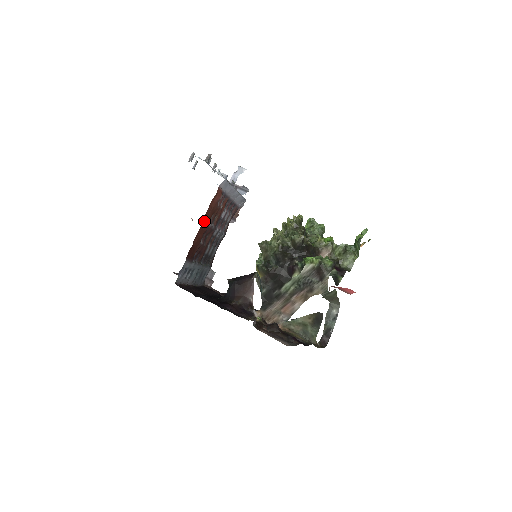
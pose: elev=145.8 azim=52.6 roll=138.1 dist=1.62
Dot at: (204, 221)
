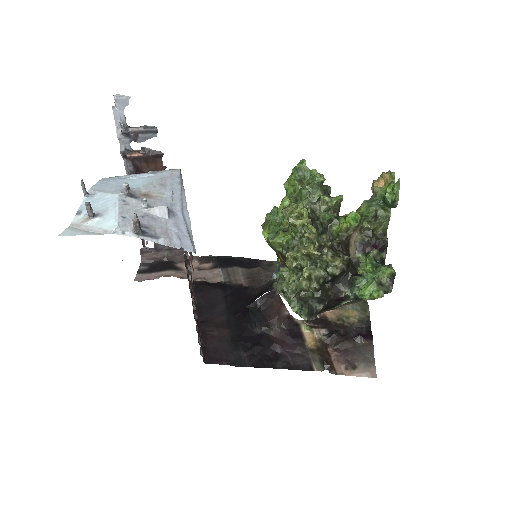
Dot at: (195, 301)
